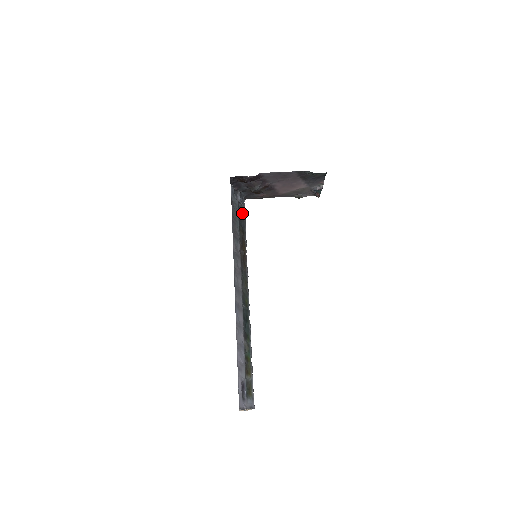
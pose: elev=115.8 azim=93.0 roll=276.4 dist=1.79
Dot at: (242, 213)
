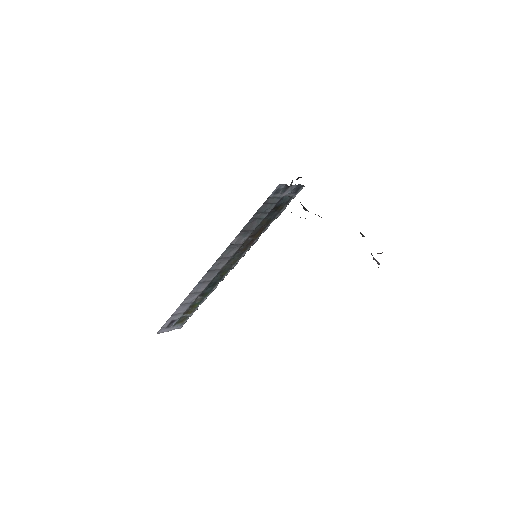
Dot at: (283, 204)
